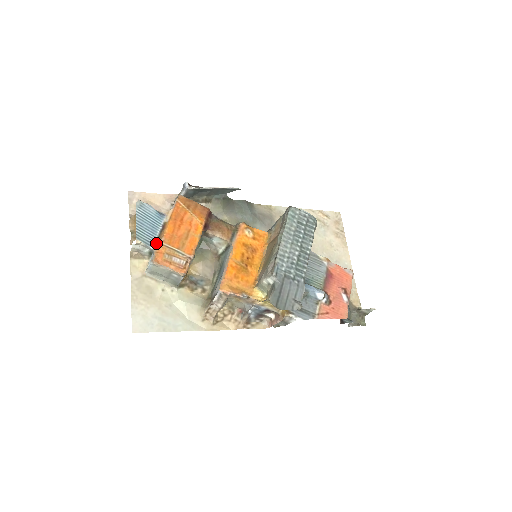
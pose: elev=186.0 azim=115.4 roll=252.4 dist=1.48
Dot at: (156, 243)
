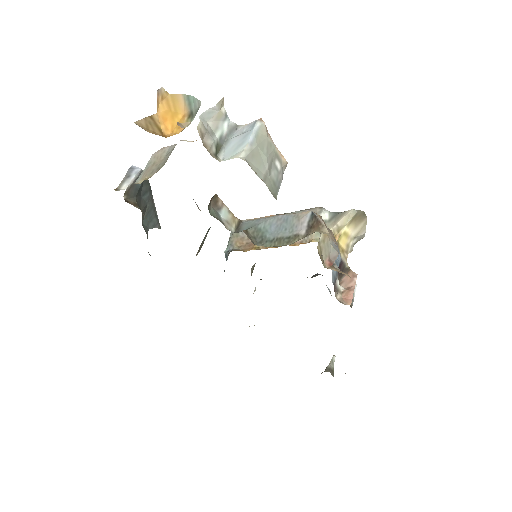
Dot at: occluded
